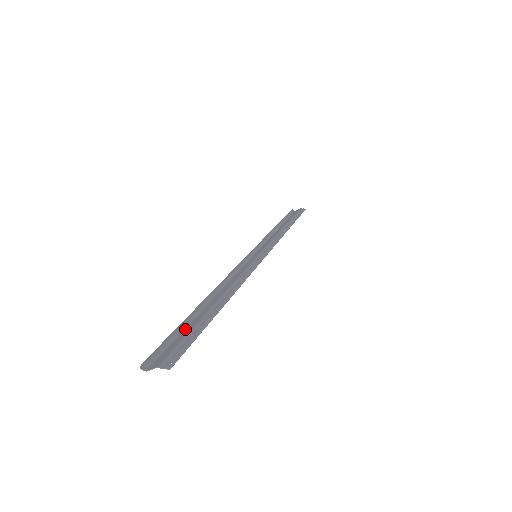
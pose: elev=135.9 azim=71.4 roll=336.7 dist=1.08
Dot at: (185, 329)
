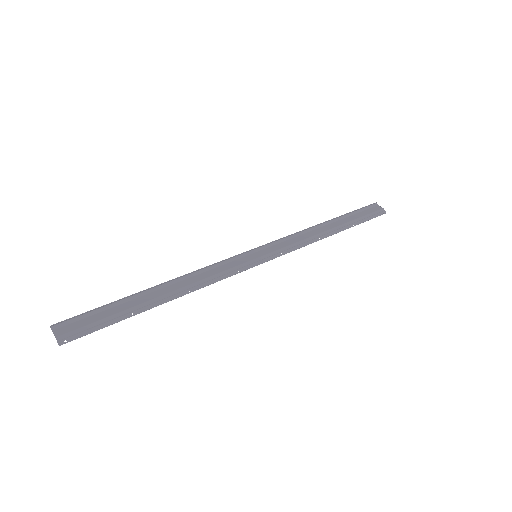
Dot at: (113, 308)
